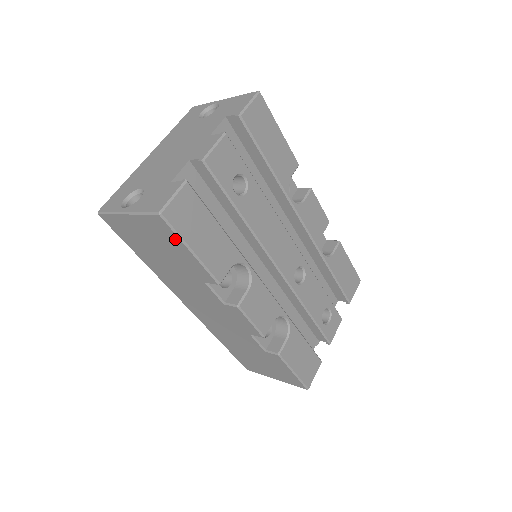
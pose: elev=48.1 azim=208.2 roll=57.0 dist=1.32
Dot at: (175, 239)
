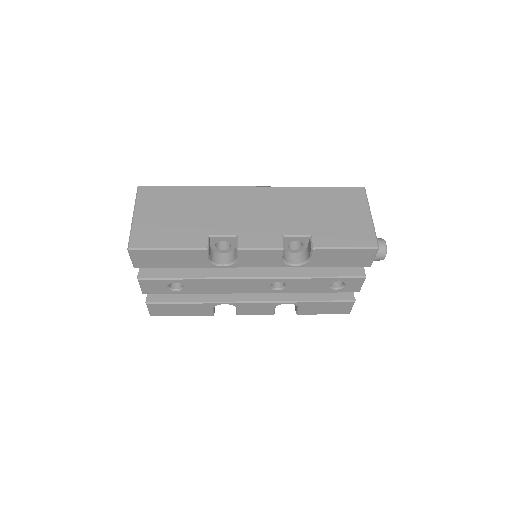
Dot at: occluded
